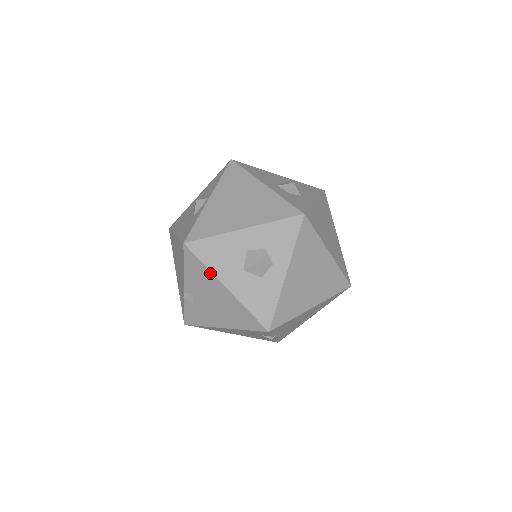
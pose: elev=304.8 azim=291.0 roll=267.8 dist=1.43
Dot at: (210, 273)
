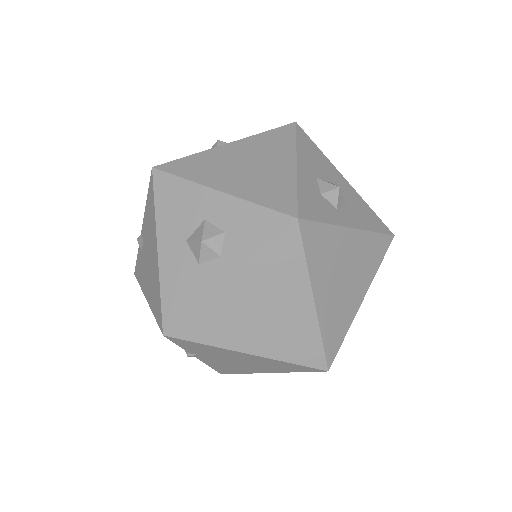
Dot at: (155, 220)
